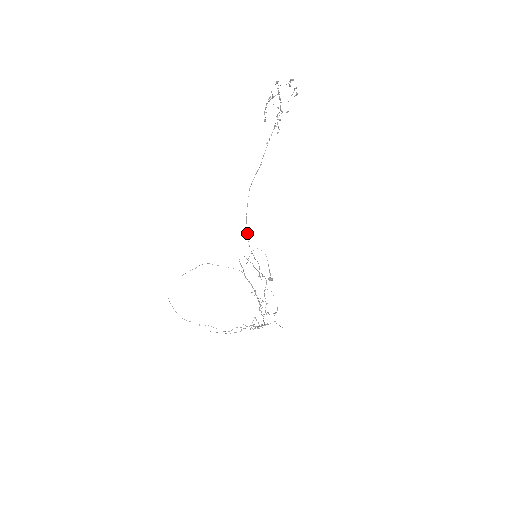
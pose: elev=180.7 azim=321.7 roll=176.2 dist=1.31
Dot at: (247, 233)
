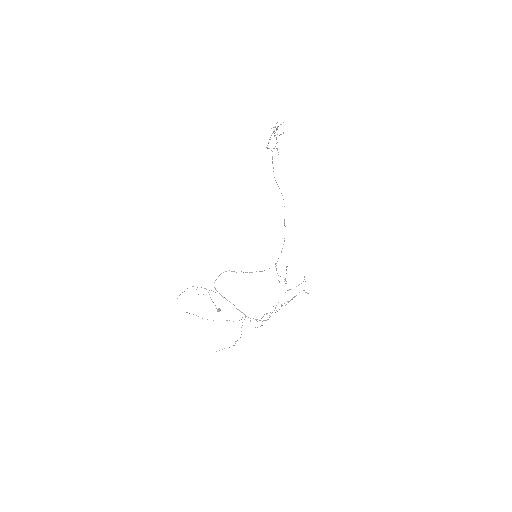
Dot at: occluded
